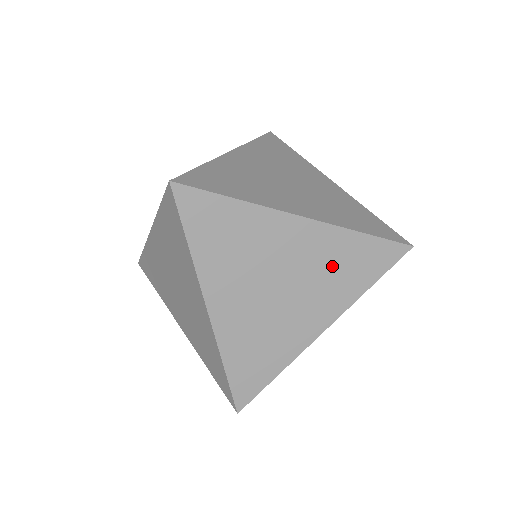
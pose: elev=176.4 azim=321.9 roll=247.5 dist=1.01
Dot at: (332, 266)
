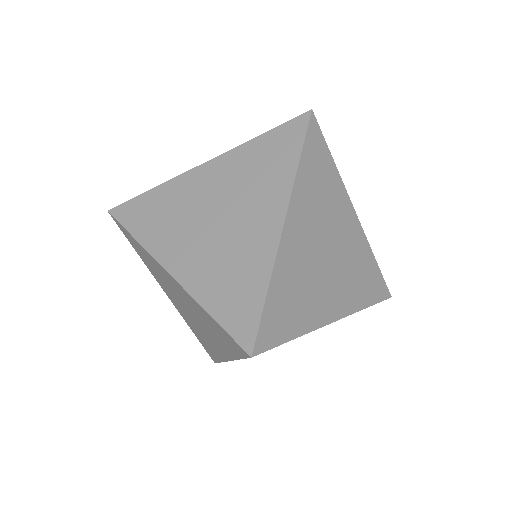
Dot at: (356, 267)
